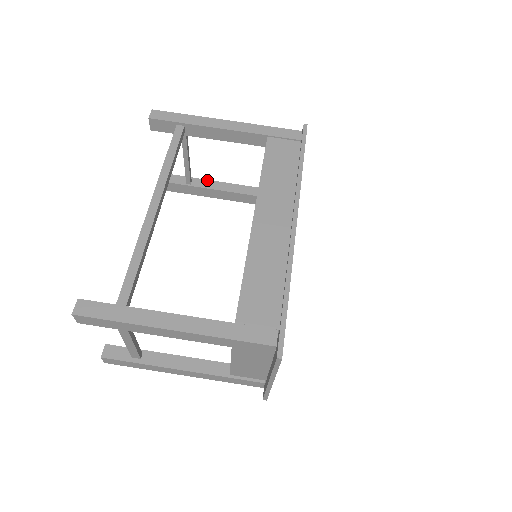
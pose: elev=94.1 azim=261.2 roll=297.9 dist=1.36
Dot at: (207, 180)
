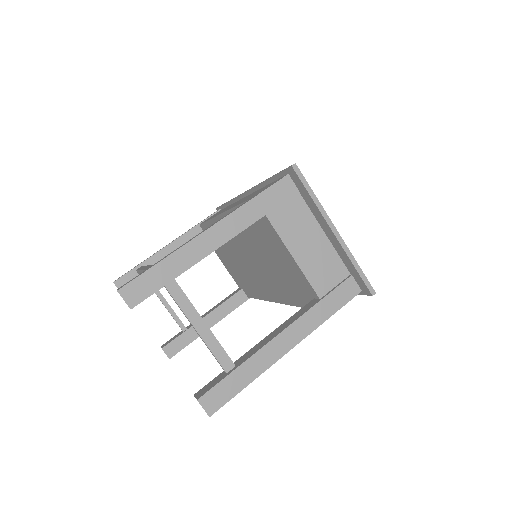
Dot at: occluded
